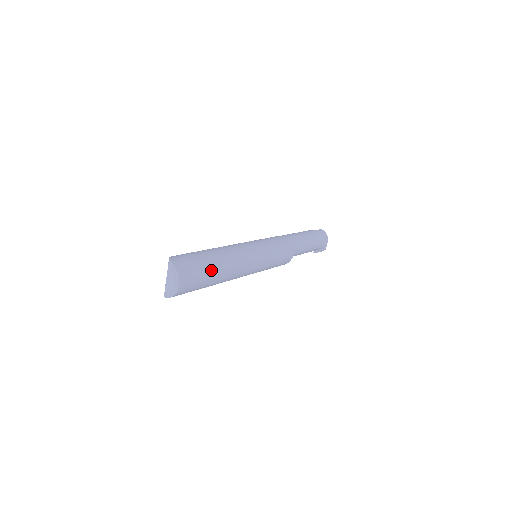
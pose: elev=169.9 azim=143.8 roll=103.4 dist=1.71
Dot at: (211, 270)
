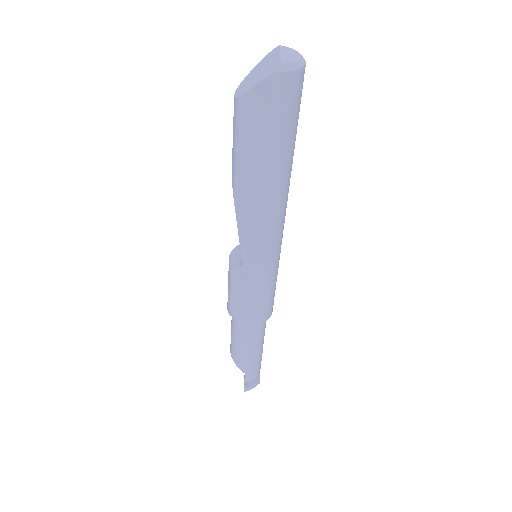
Dot at: occluded
